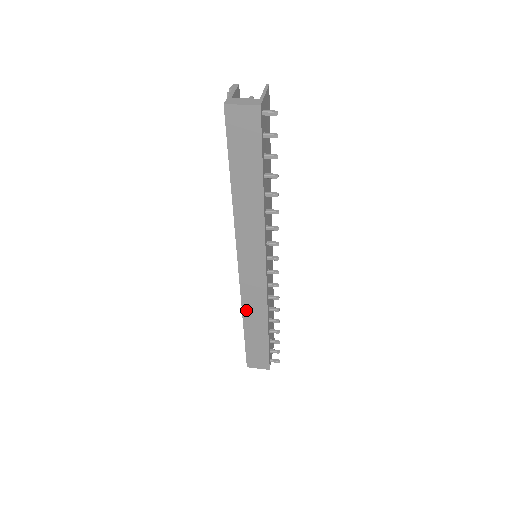
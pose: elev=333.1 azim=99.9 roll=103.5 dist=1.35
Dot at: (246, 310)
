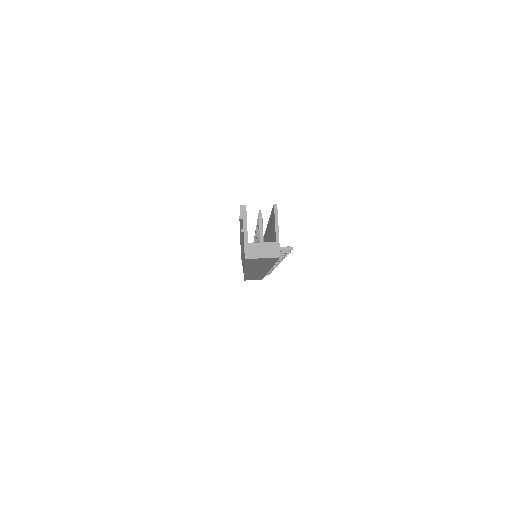
Dot at: (248, 276)
